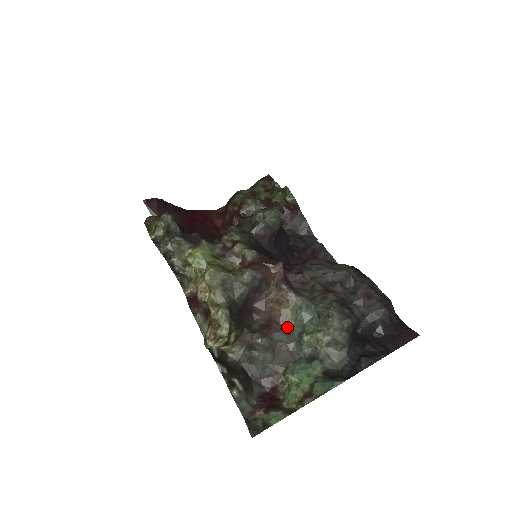
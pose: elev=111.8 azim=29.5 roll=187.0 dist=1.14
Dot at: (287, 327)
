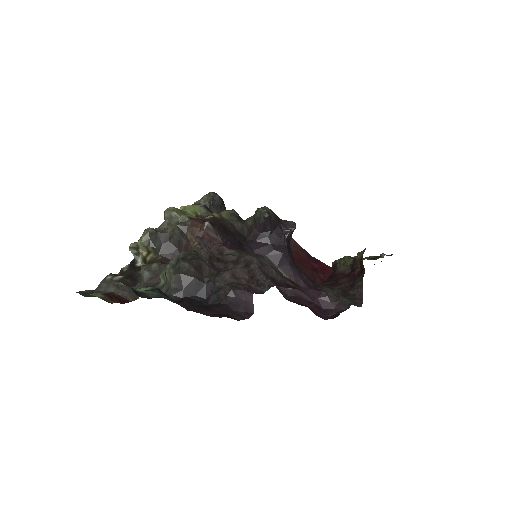
Dot at: occluded
